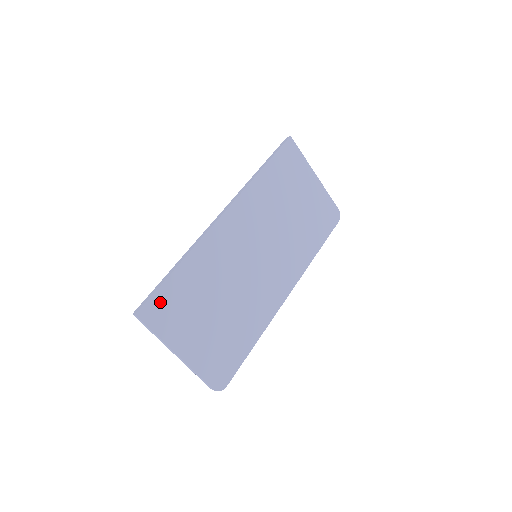
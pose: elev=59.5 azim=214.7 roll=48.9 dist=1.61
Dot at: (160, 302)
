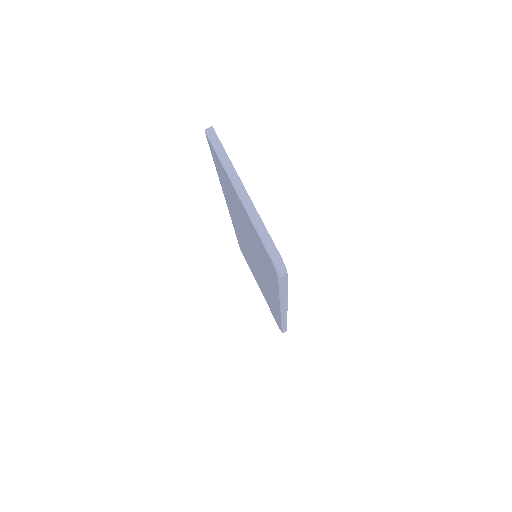
Dot at: occluded
